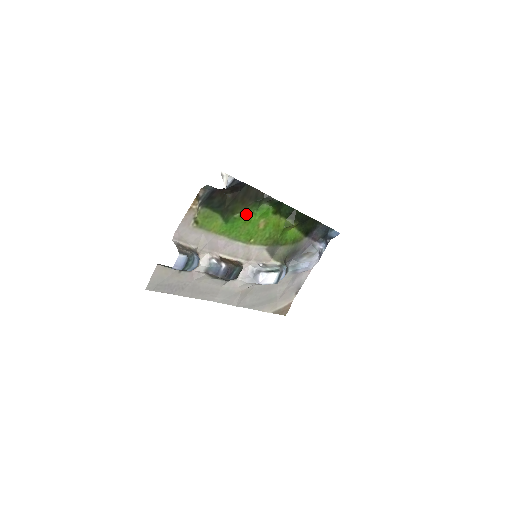
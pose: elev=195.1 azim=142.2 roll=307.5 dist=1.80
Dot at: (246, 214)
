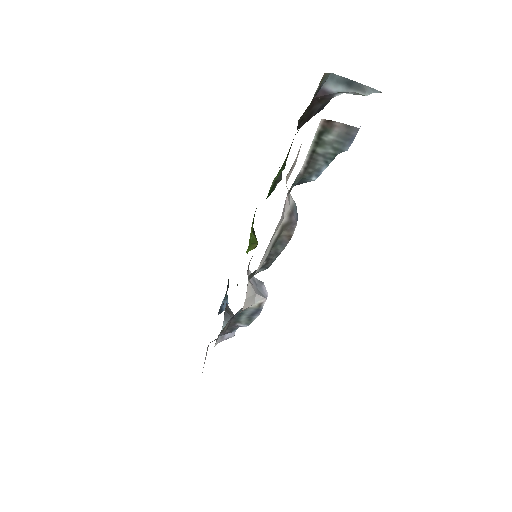
Dot at: occluded
